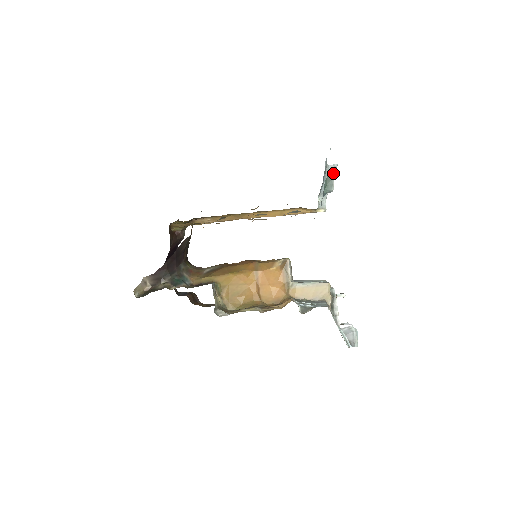
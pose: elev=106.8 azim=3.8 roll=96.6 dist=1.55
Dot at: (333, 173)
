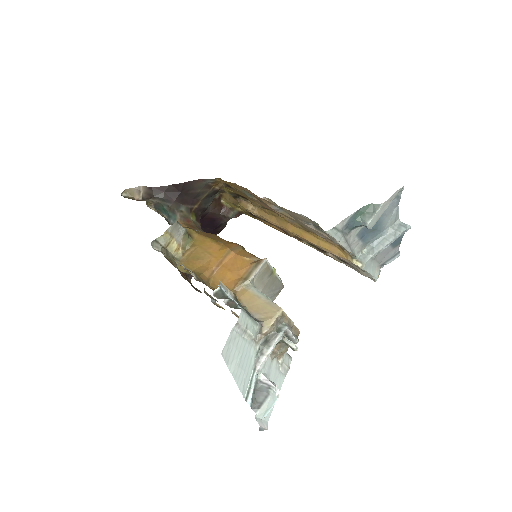
Dot at: (381, 204)
